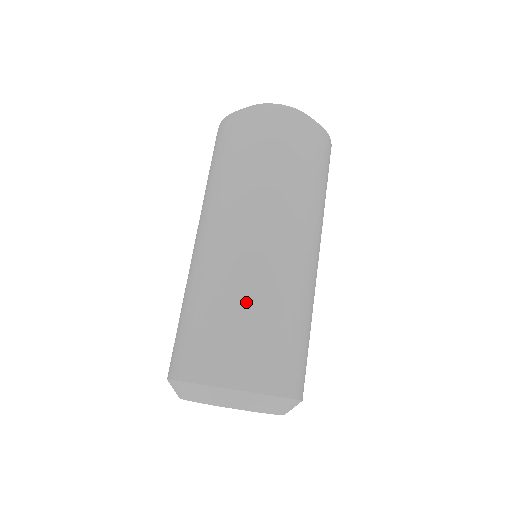
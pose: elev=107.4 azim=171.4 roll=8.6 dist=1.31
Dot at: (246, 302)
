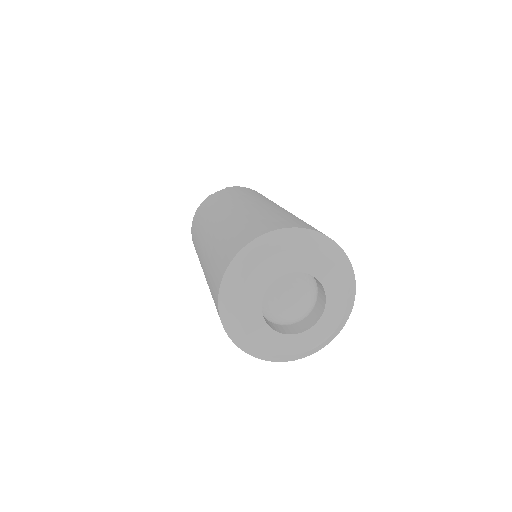
Dot at: occluded
